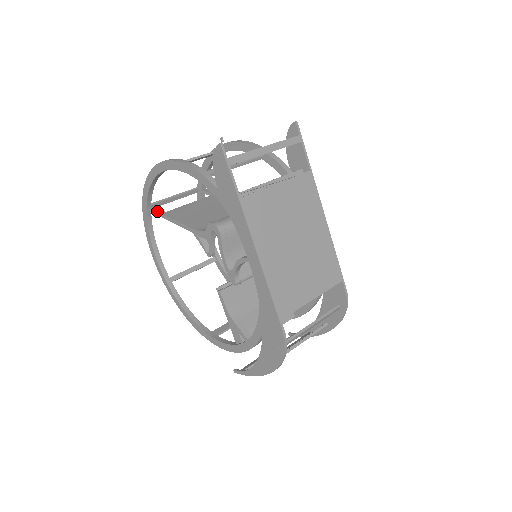
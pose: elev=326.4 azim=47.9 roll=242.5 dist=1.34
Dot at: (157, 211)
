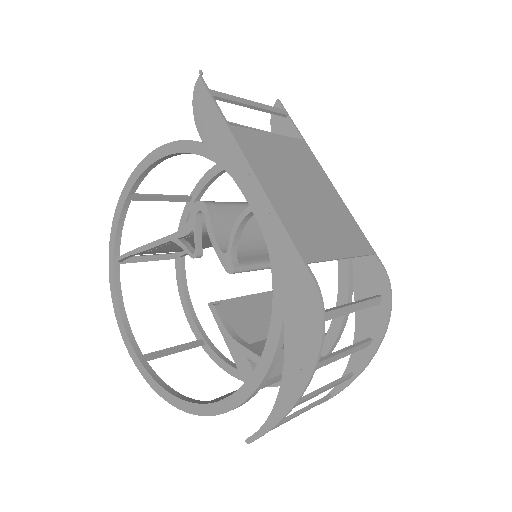
Dot at: (127, 252)
